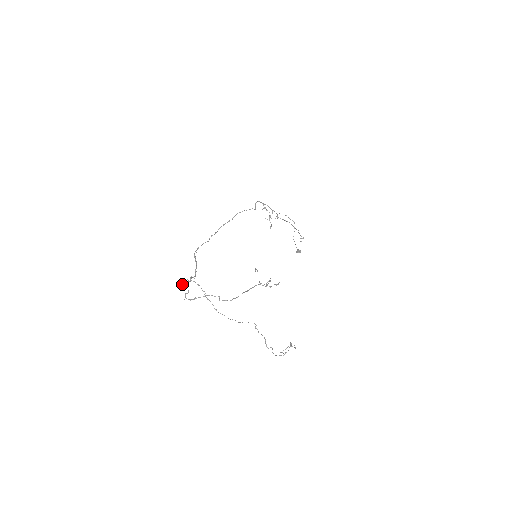
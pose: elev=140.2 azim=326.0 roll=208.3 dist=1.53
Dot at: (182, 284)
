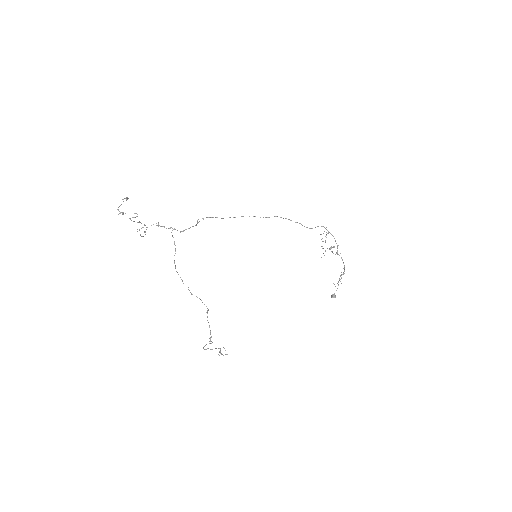
Dot at: occluded
